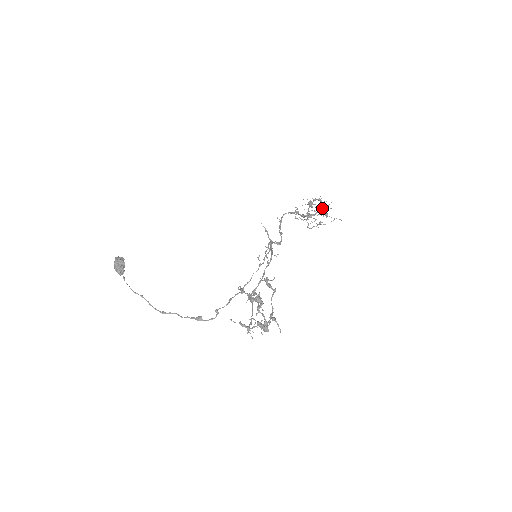
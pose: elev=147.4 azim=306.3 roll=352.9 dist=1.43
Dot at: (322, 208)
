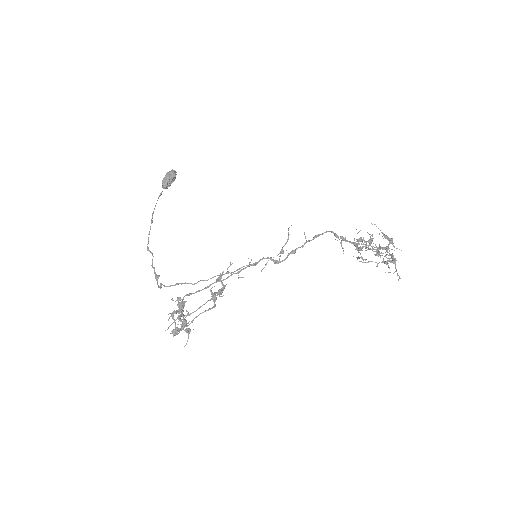
Dot at: (377, 253)
